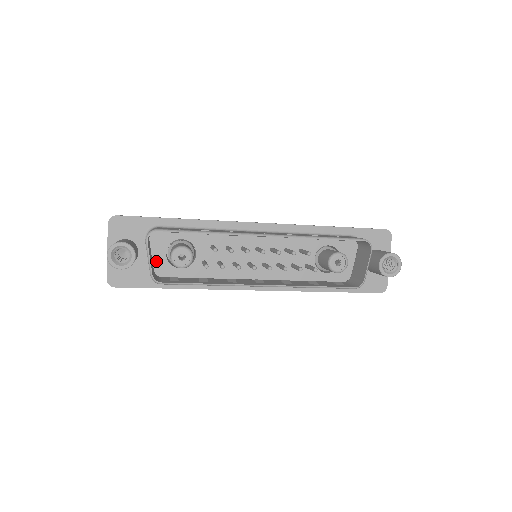
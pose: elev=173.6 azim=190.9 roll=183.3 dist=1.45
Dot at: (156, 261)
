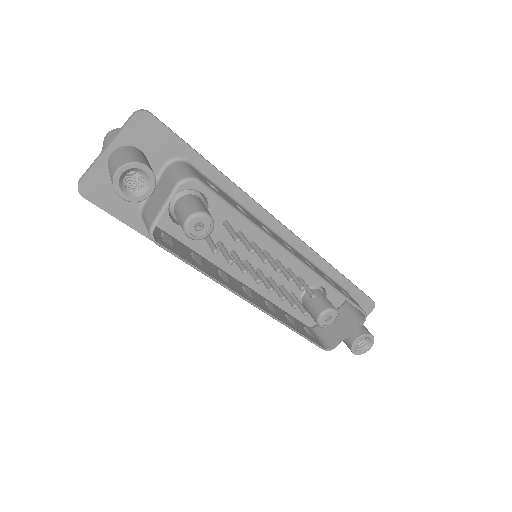
Dot at: occluded
